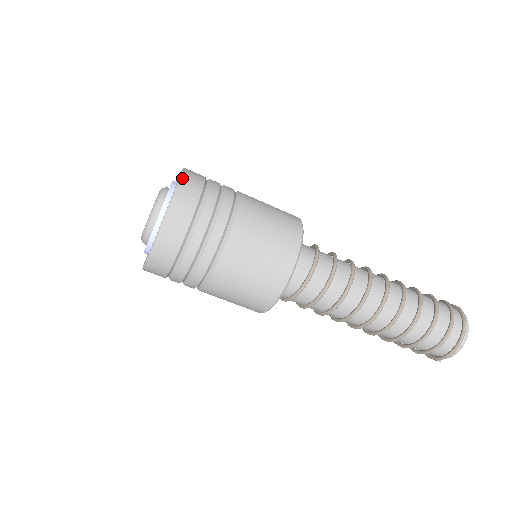
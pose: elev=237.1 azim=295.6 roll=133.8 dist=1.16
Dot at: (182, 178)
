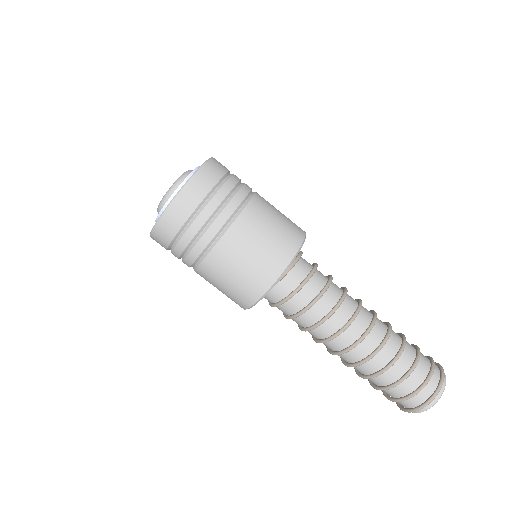
Dot at: (195, 175)
